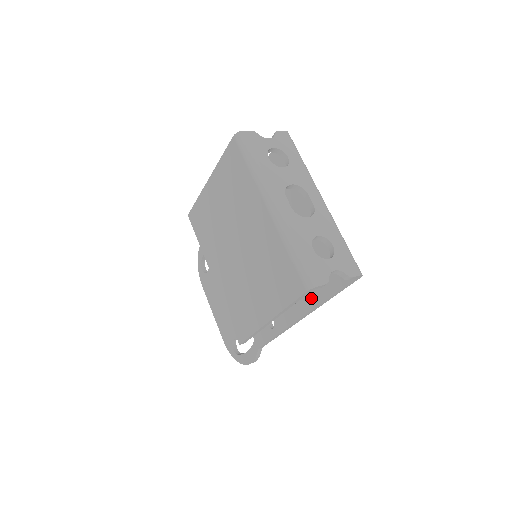
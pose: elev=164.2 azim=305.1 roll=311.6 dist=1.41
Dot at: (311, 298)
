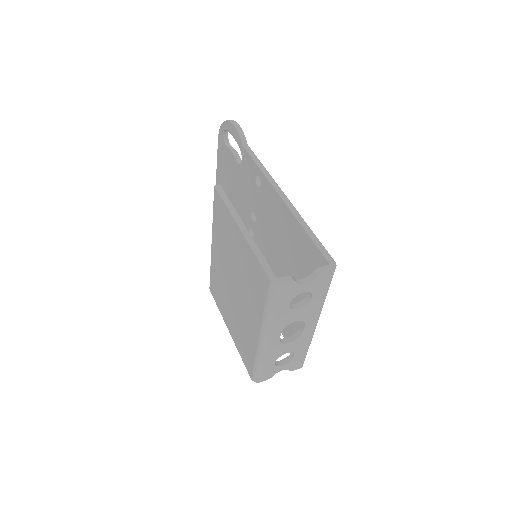
Dot at: occluded
